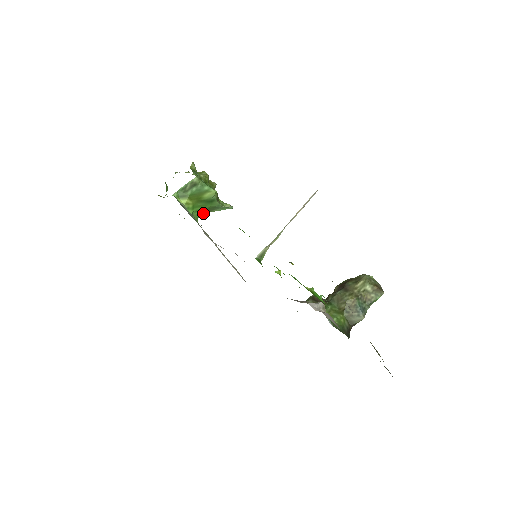
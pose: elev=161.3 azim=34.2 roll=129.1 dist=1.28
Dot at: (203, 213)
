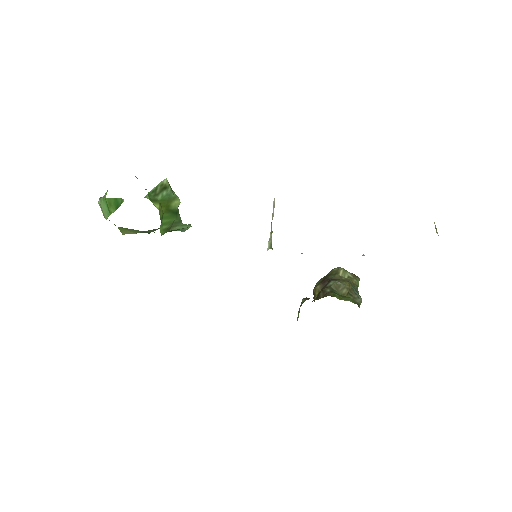
Dot at: (166, 229)
